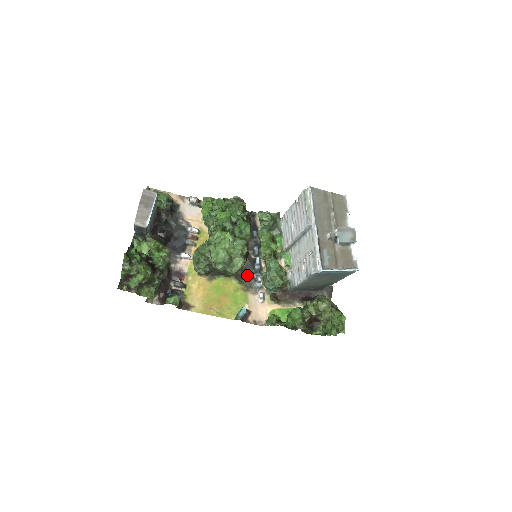
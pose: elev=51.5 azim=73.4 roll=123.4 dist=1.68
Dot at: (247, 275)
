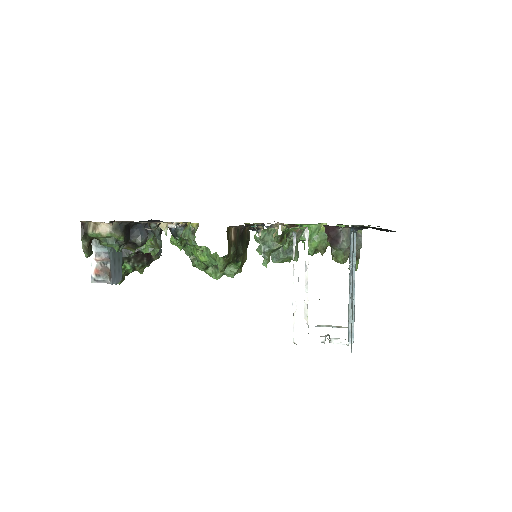
Dot at: (254, 224)
